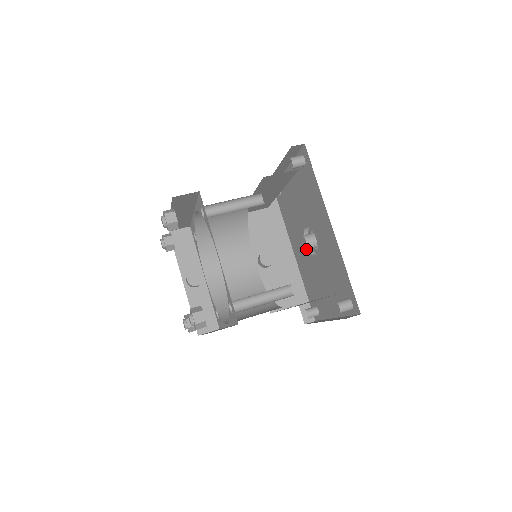
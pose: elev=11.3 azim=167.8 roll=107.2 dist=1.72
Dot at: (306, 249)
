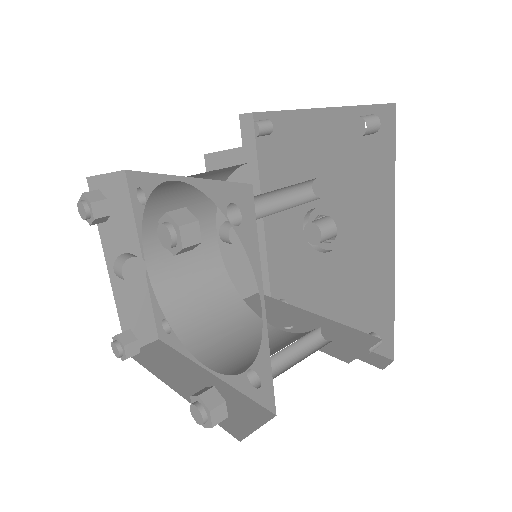
Dot at: (316, 244)
